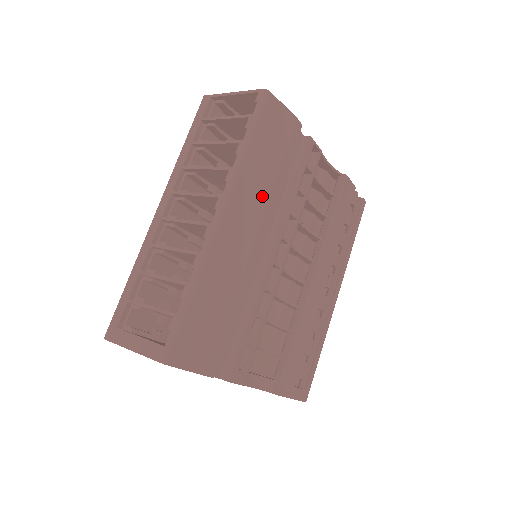
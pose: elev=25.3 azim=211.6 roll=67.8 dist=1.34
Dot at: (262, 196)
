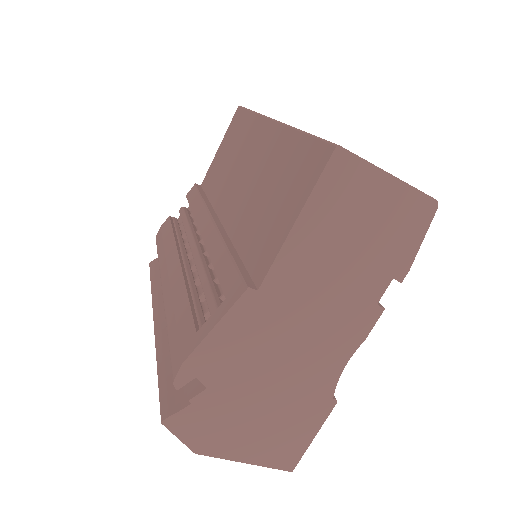
Dot at: occluded
